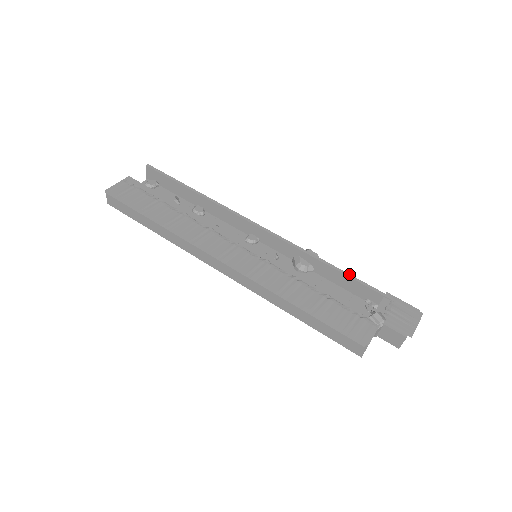
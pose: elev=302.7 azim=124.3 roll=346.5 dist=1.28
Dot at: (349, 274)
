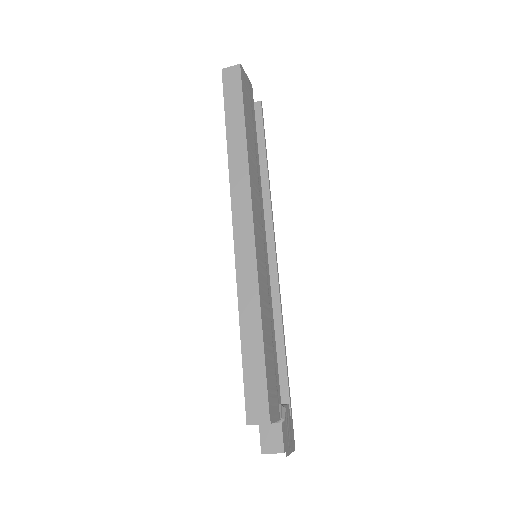
Dot at: occluded
